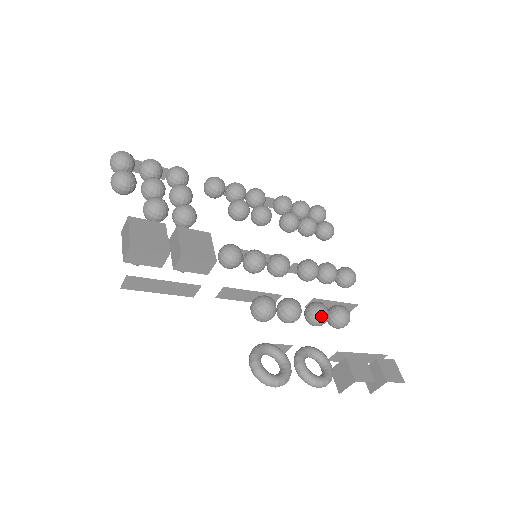
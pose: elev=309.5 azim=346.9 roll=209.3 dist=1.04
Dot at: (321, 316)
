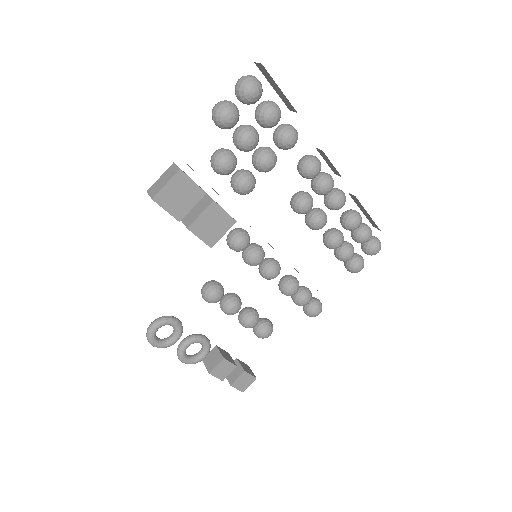
Dot at: (245, 325)
